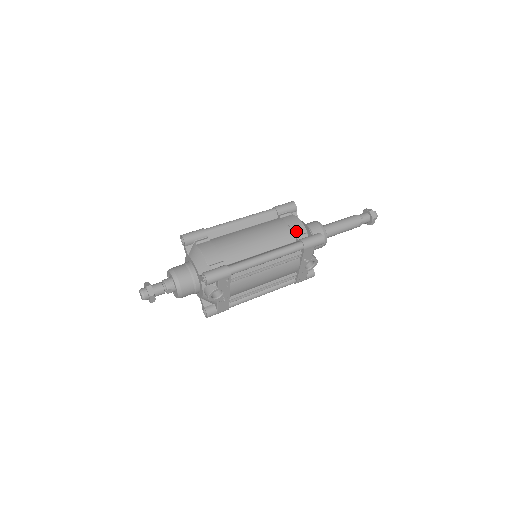
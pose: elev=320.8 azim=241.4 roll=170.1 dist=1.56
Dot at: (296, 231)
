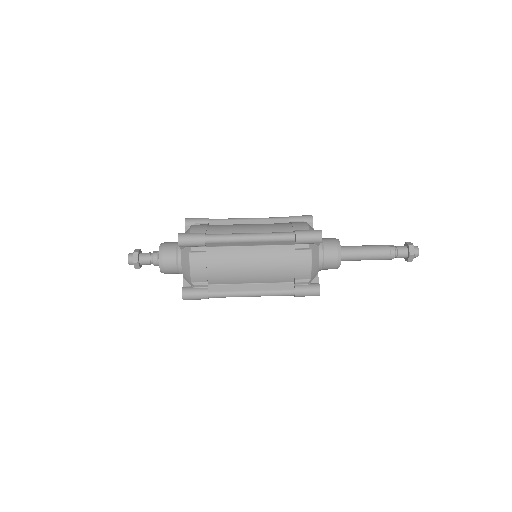
Dot at: (299, 276)
